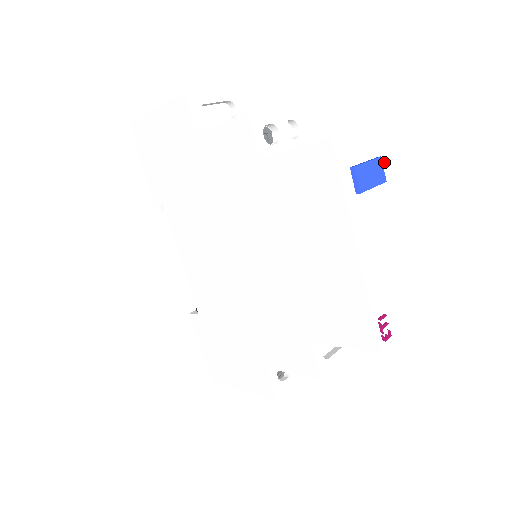
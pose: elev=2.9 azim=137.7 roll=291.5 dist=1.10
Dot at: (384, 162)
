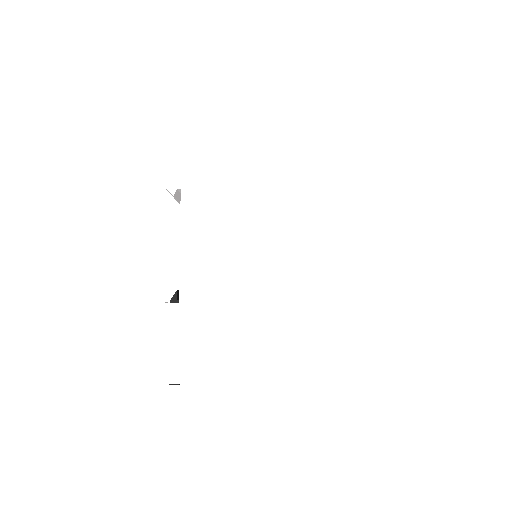
Dot at: occluded
